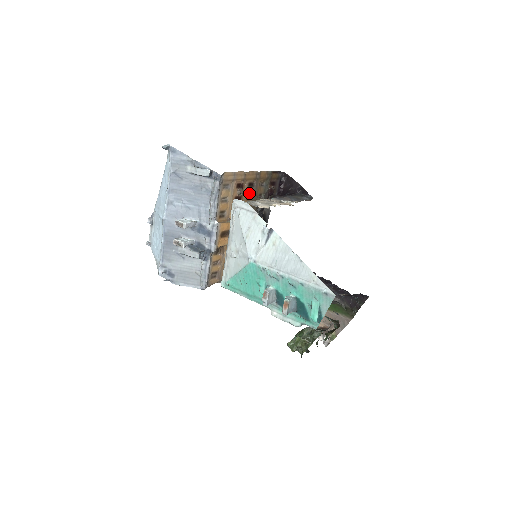
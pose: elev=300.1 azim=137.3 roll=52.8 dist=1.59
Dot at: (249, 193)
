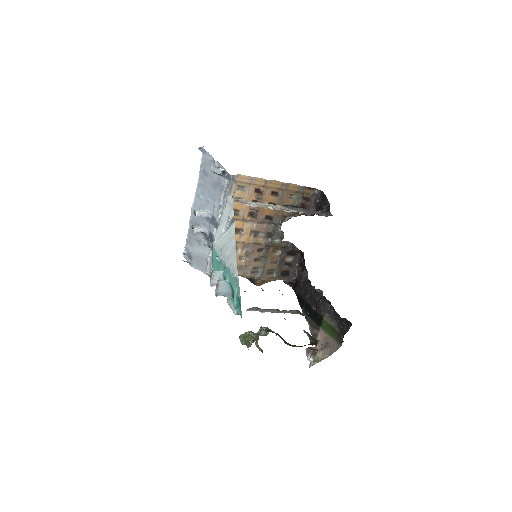
Dot at: (272, 201)
